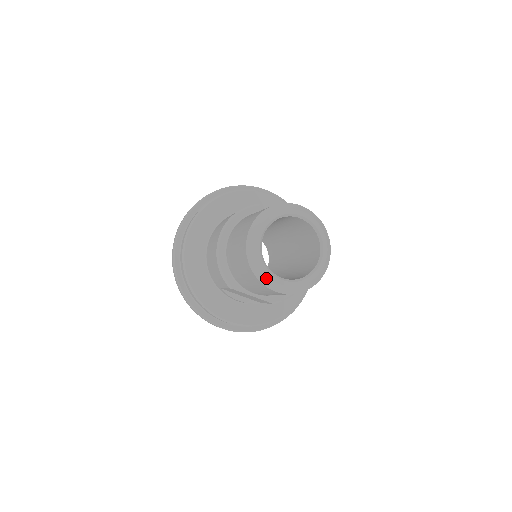
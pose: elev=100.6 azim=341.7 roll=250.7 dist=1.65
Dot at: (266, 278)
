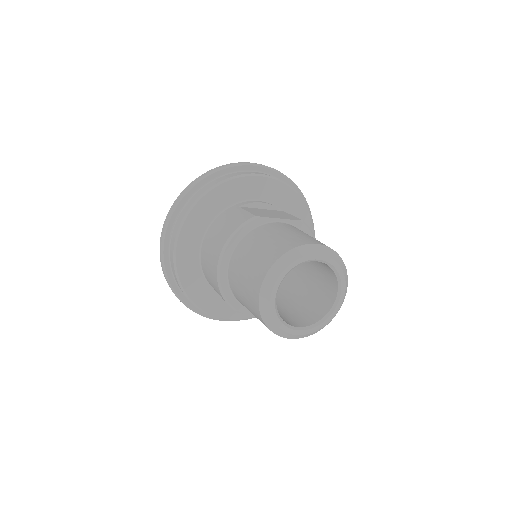
Dot at: (285, 334)
